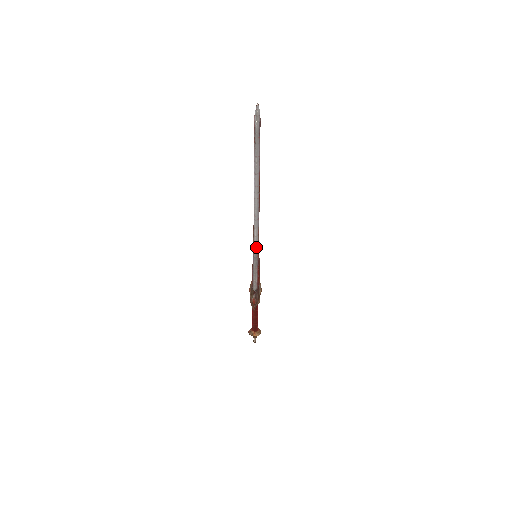
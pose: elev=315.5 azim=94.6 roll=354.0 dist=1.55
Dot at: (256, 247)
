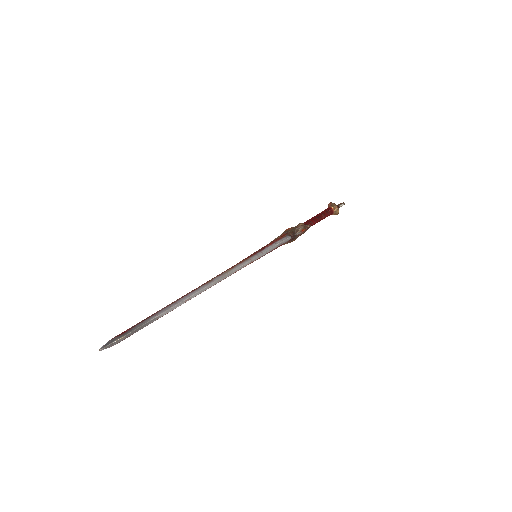
Dot at: occluded
